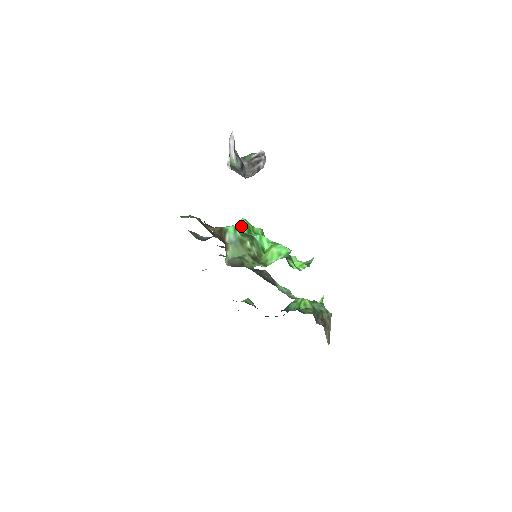
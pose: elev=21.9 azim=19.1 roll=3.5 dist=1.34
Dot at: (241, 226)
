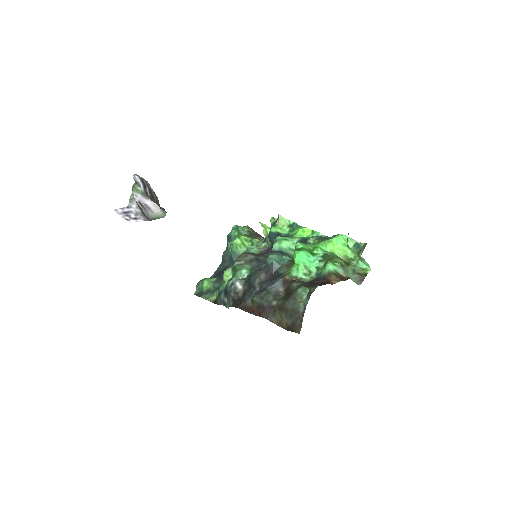
Dot at: (309, 257)
